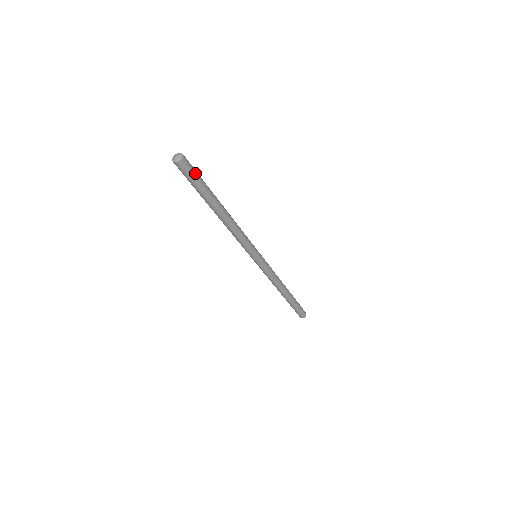
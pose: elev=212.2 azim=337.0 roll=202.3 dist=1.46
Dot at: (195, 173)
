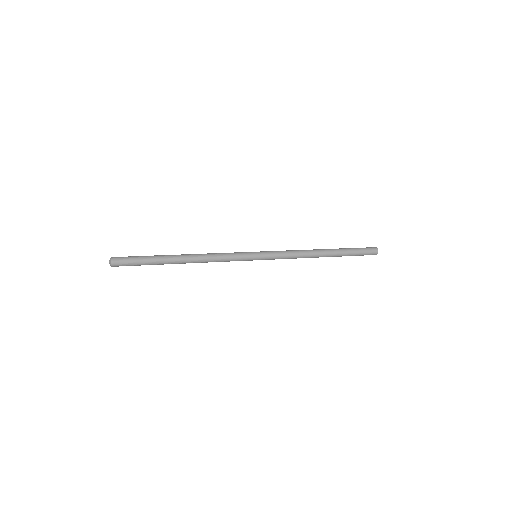
Dot at: (131, 260)
